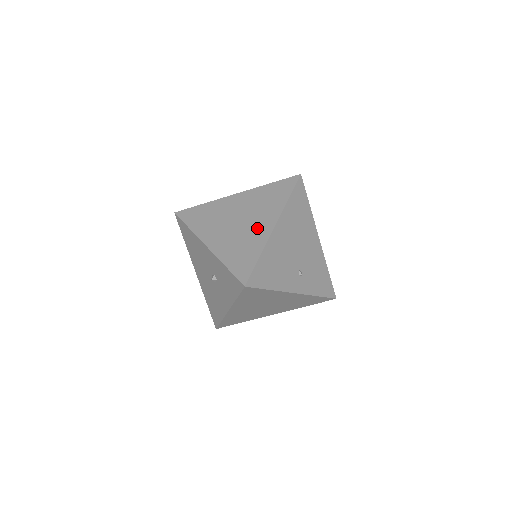
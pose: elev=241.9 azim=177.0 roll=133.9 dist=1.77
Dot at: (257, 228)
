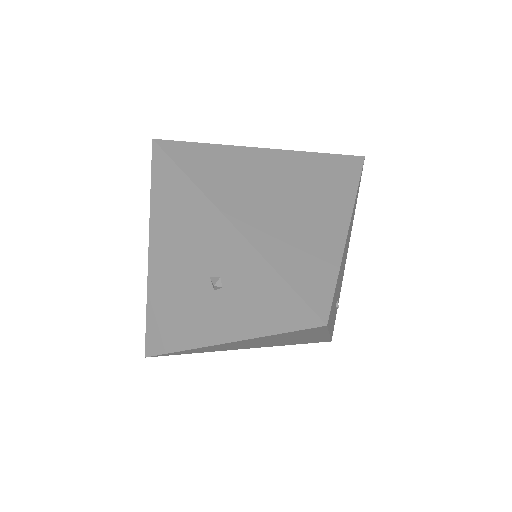
Dot at: (321, 220)
